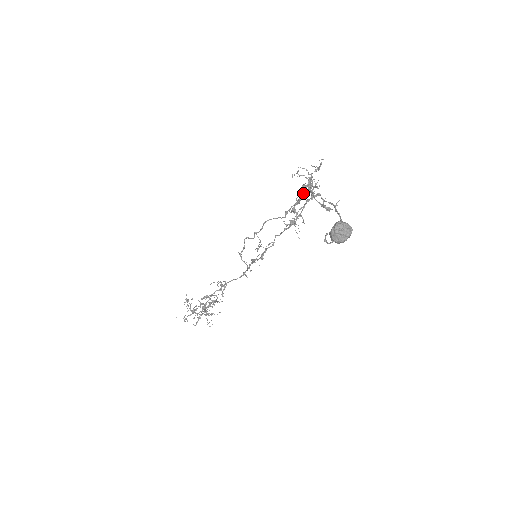
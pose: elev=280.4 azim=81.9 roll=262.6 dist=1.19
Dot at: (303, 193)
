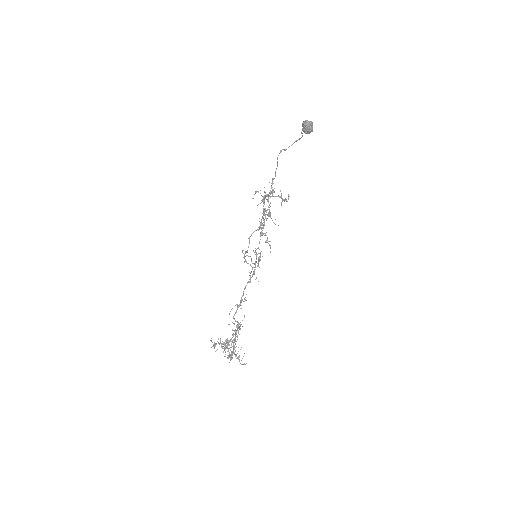
Dot at: (264, 209)
